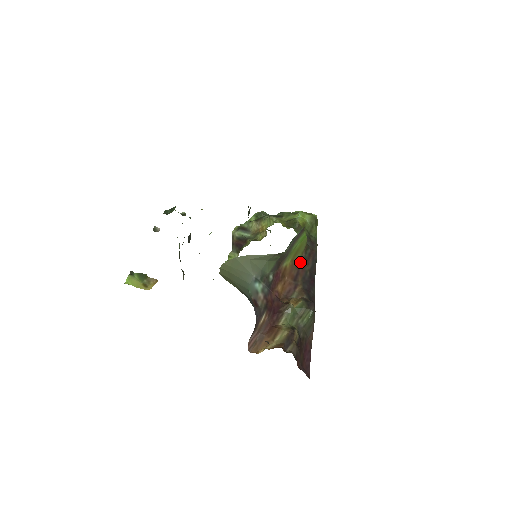
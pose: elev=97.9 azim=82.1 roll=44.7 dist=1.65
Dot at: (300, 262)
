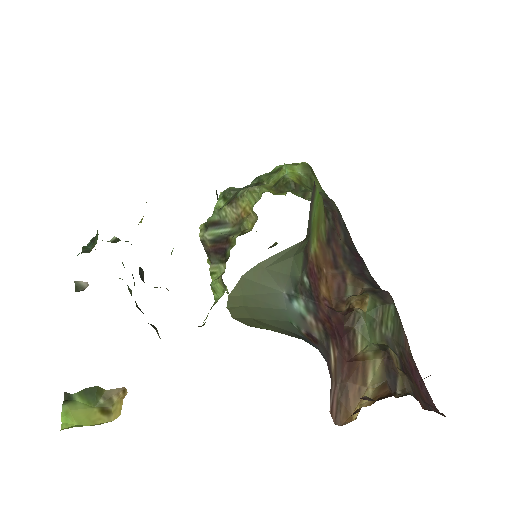
Dot at: (328, 236)
